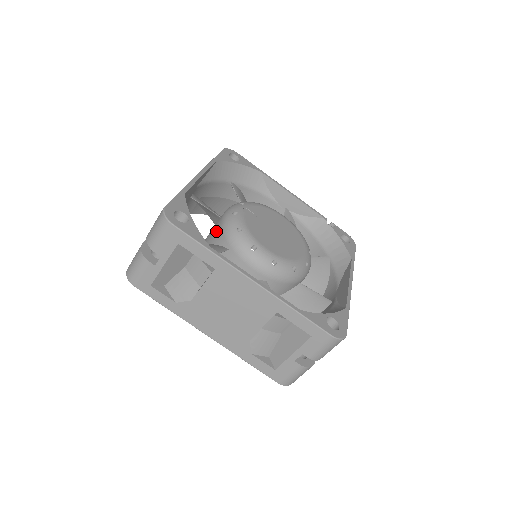
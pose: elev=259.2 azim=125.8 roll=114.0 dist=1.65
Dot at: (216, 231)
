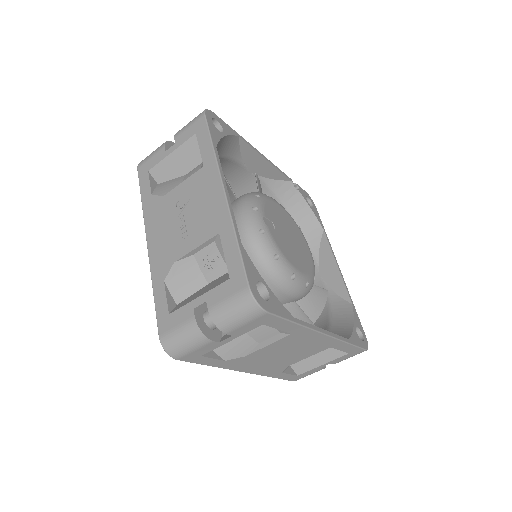
Dot at: occluded
